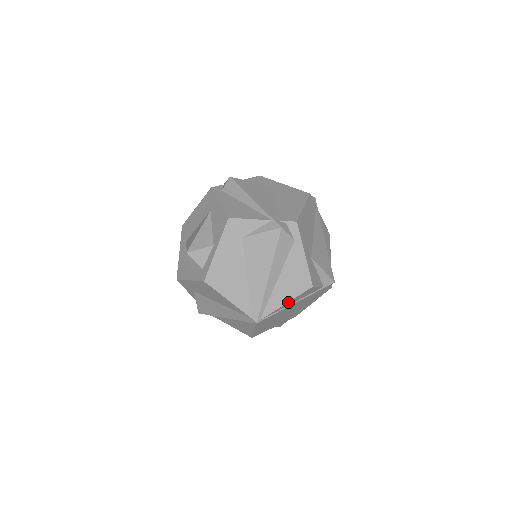
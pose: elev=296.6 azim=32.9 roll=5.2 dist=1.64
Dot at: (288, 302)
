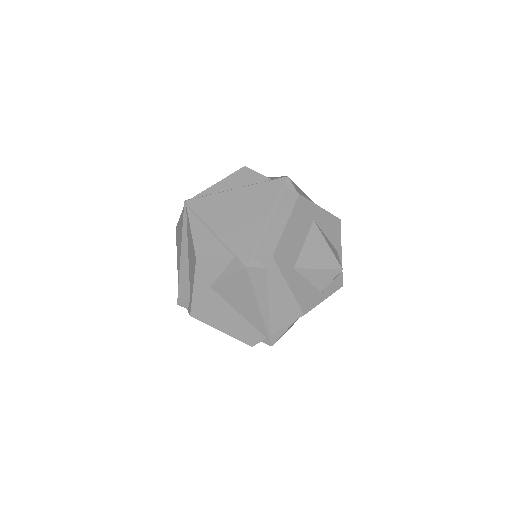
Dot at: (220, 183)
